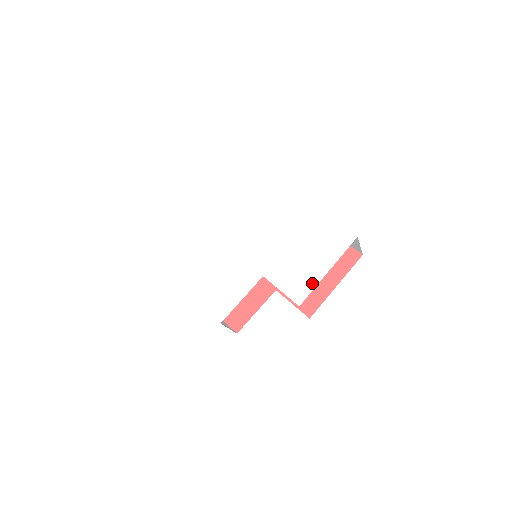
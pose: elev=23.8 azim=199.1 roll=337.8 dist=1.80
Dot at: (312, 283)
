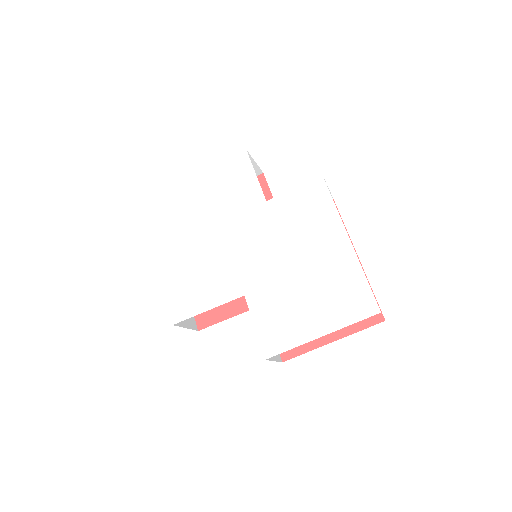
Dot at: (294, 340)
